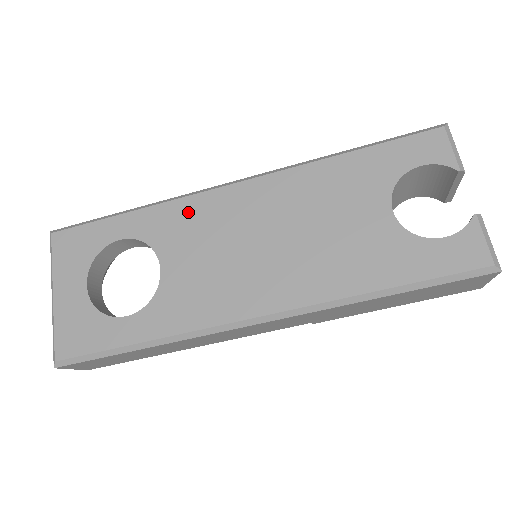
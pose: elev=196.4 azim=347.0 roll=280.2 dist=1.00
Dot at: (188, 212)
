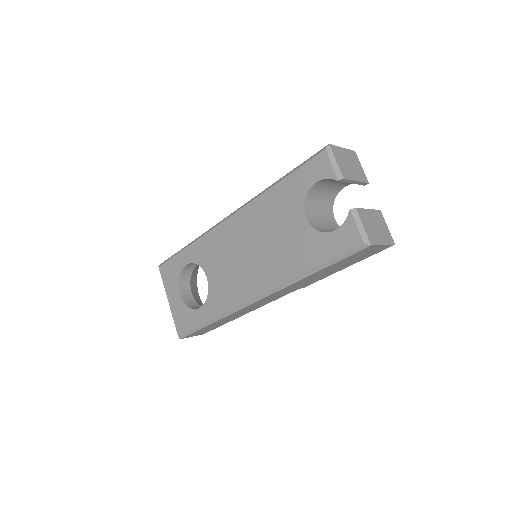
Dot at: (211, 242)
